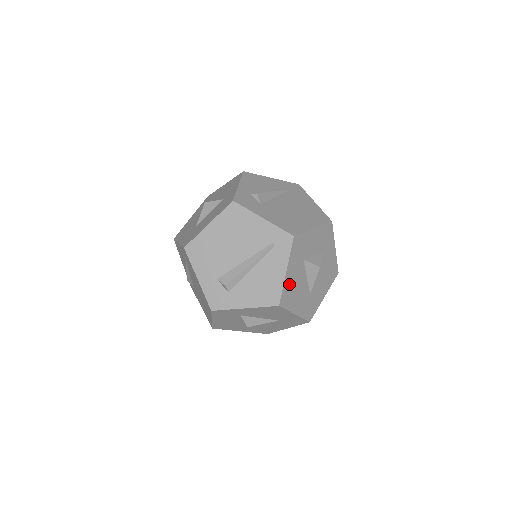
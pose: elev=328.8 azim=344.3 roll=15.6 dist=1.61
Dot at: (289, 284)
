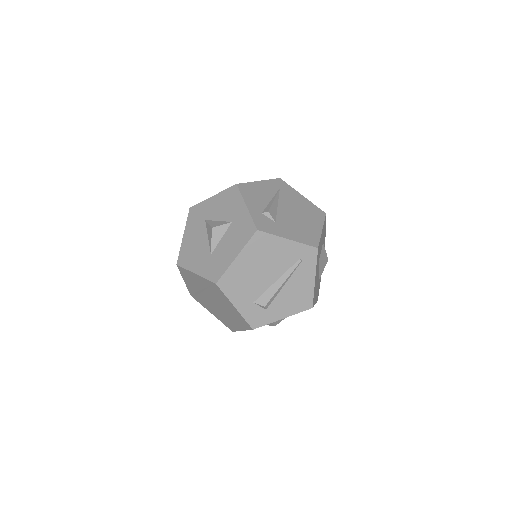
Dot at: (315, 286)
